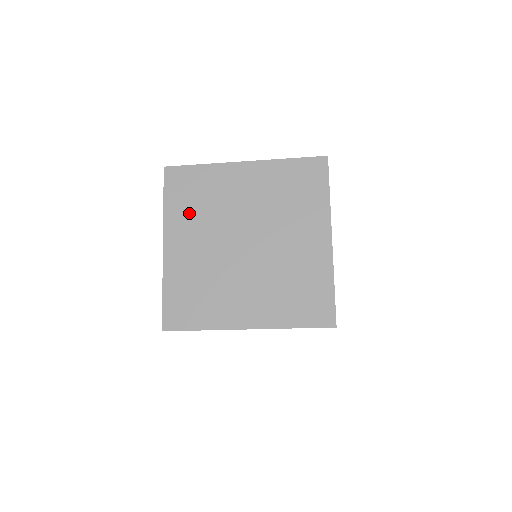
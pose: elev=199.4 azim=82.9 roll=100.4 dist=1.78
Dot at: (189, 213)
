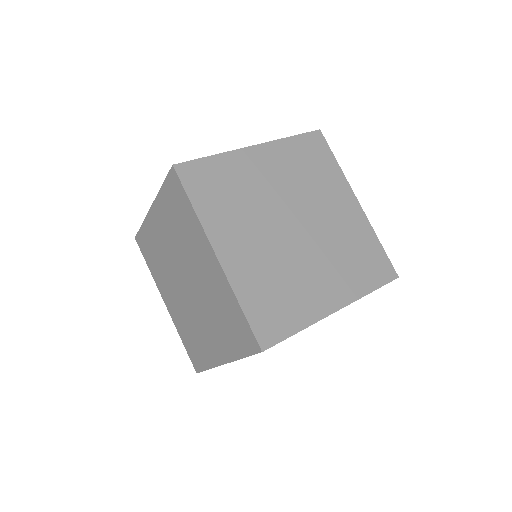
Dot at: (226, 210)
